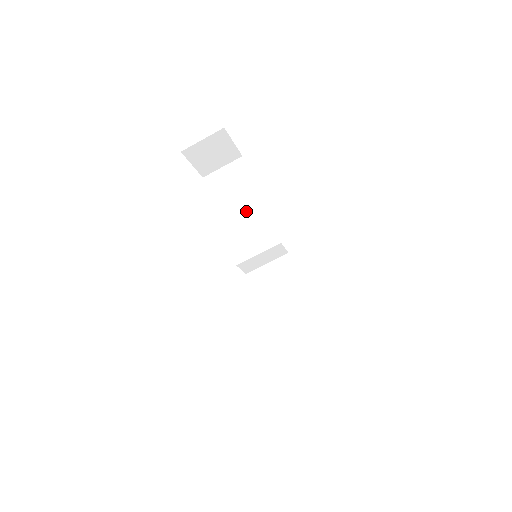
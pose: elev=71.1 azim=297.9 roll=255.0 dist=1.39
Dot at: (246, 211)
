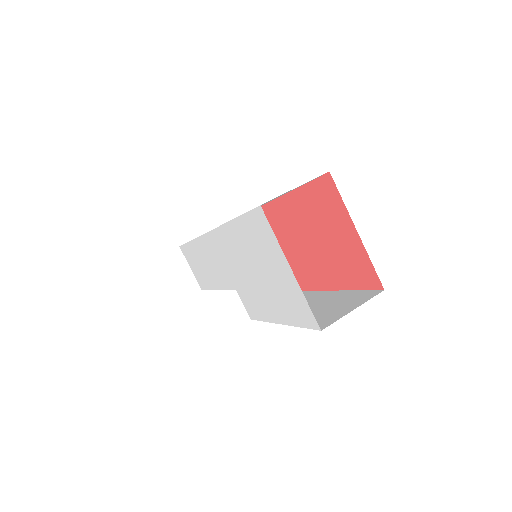
Dot at: occluded
